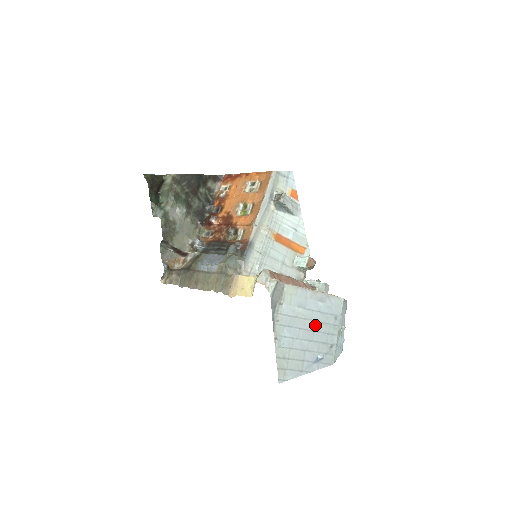
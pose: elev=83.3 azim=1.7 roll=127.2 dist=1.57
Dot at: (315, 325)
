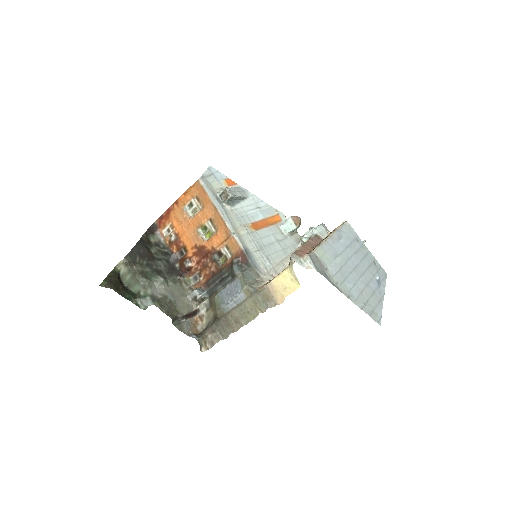
Dot at: (354, 260)
